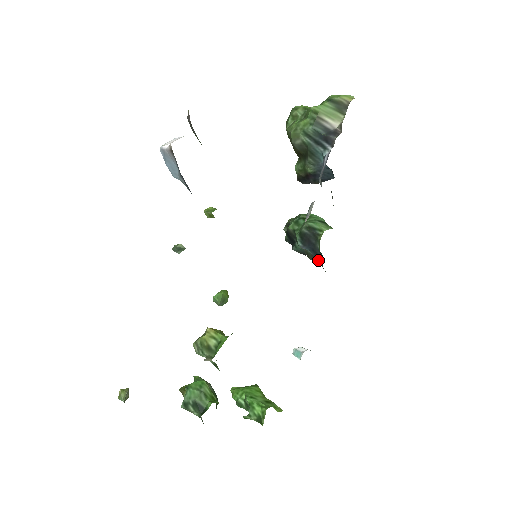
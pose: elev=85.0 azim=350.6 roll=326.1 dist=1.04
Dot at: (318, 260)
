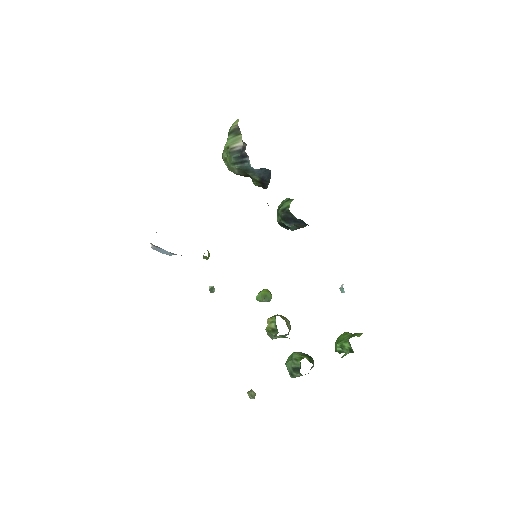
Dot at: (303, 224)
